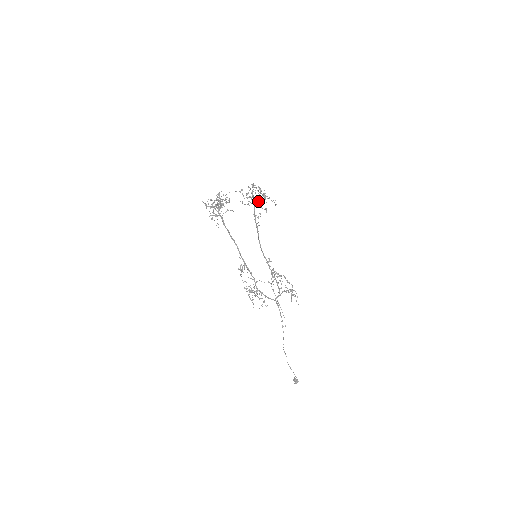
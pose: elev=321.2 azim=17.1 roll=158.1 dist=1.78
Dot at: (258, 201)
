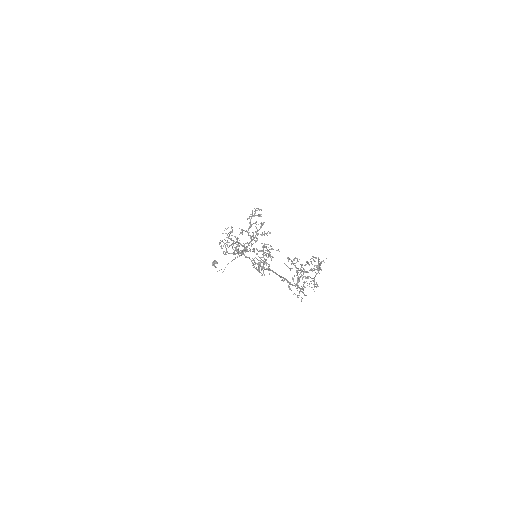
Dot at: (303, 290)
